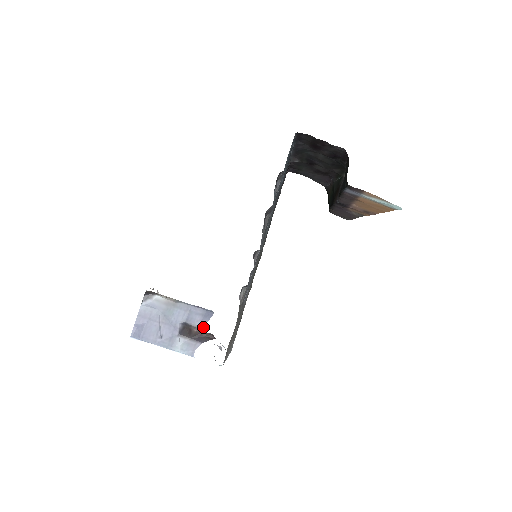
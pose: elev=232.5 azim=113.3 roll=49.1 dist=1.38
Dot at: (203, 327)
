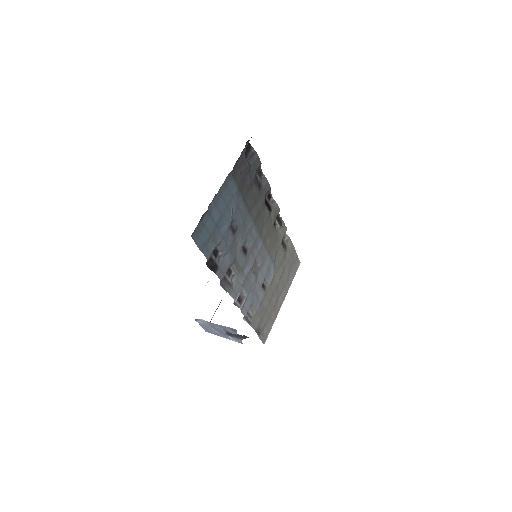
Dot at: occluded
